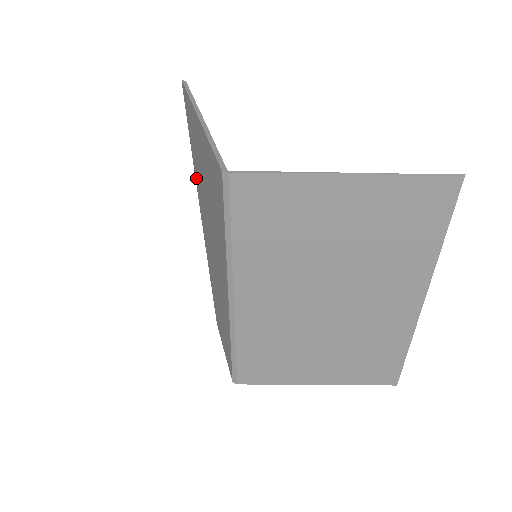
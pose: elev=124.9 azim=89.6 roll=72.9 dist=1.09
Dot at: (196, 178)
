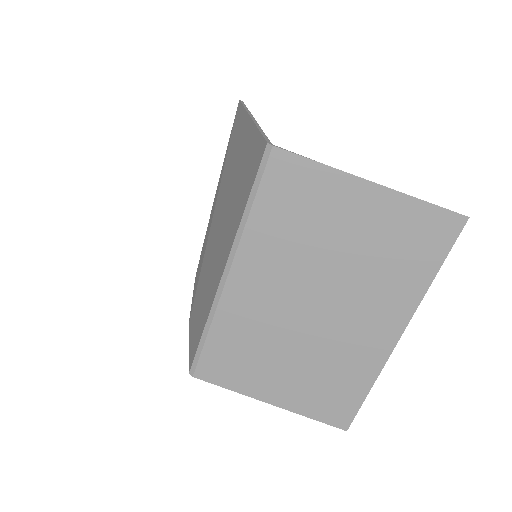
Dot at: (221, 182)
